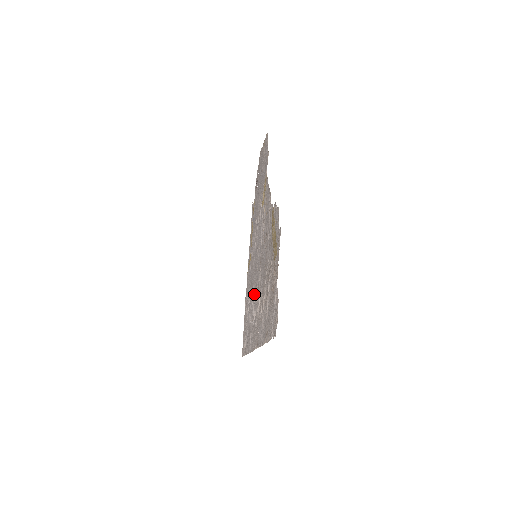
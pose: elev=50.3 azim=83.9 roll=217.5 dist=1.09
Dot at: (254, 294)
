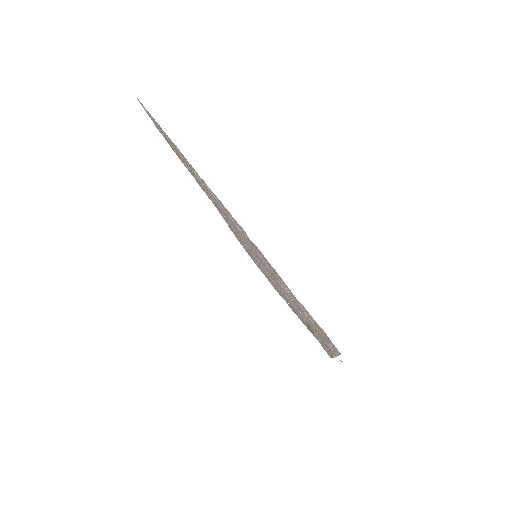
Dot at: occluded
